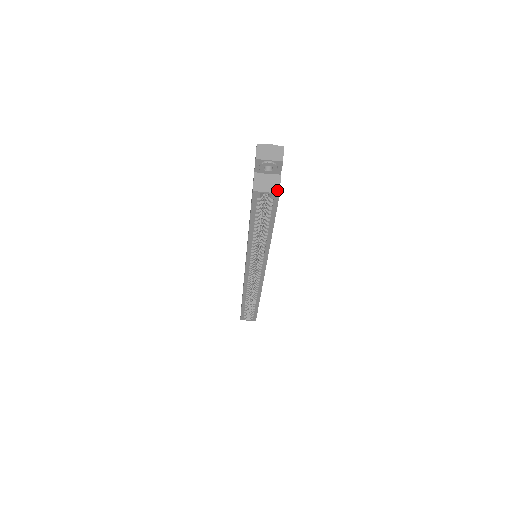
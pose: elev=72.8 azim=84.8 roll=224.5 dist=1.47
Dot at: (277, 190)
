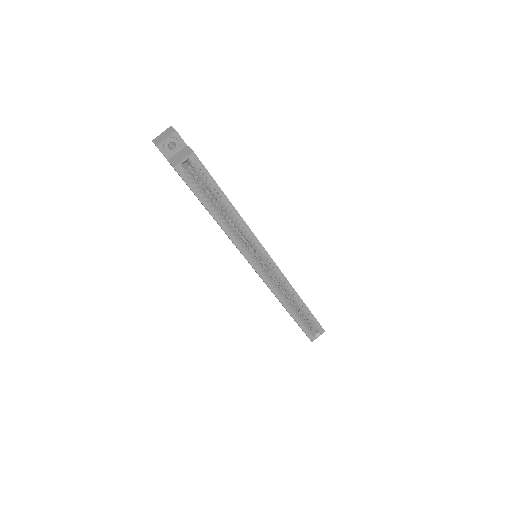
Dot at: (190, 152)
